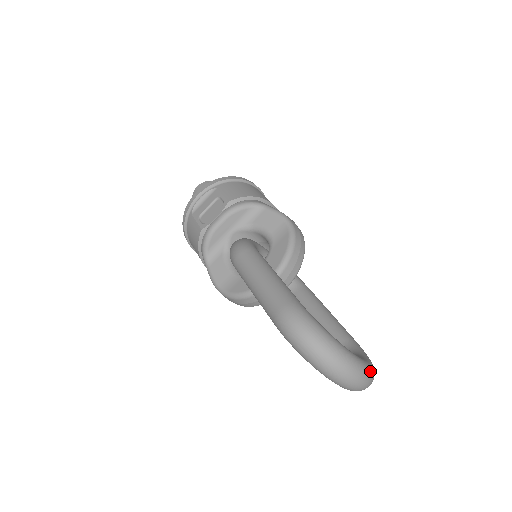
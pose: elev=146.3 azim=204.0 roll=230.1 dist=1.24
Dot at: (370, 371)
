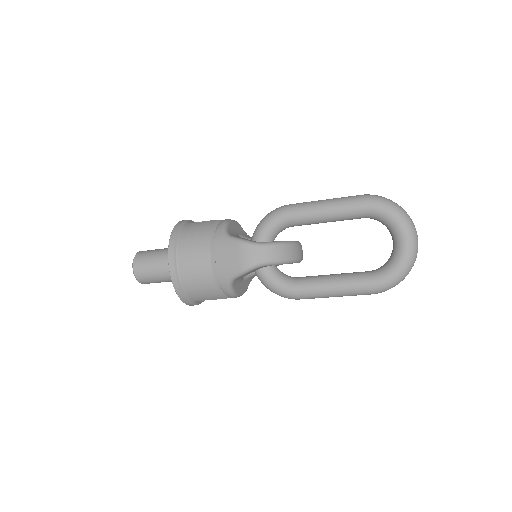
Dot at: occluded
